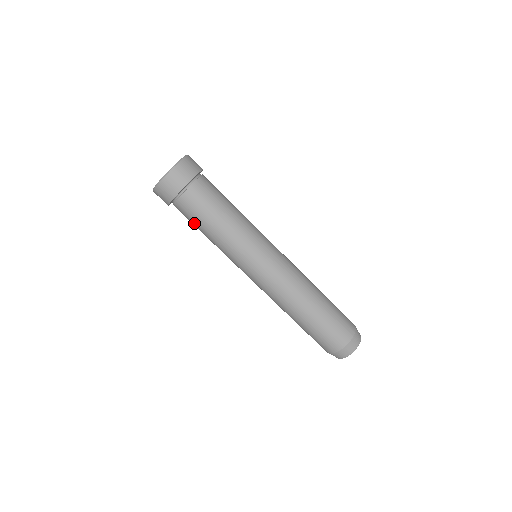
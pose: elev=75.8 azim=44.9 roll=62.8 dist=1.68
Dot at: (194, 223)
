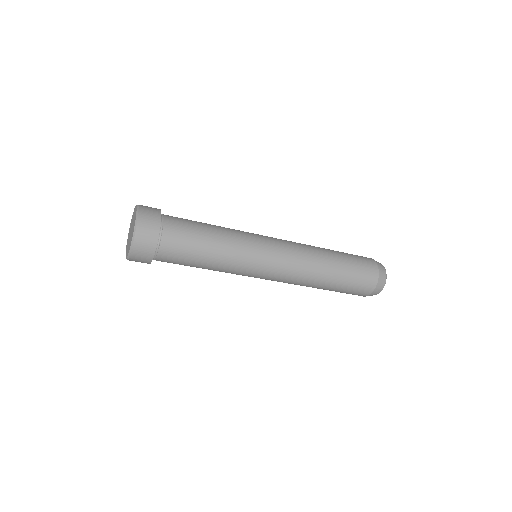
Dot at: occluded
